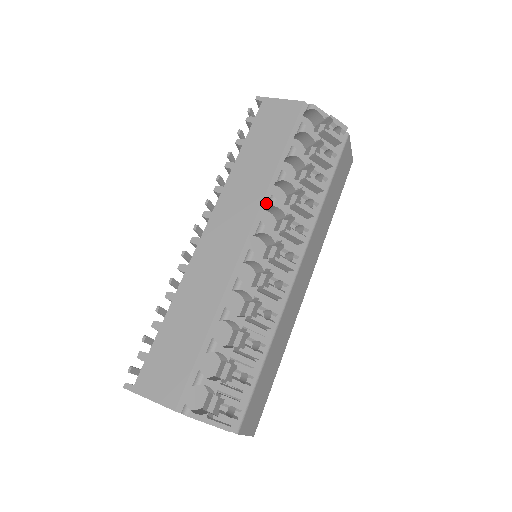
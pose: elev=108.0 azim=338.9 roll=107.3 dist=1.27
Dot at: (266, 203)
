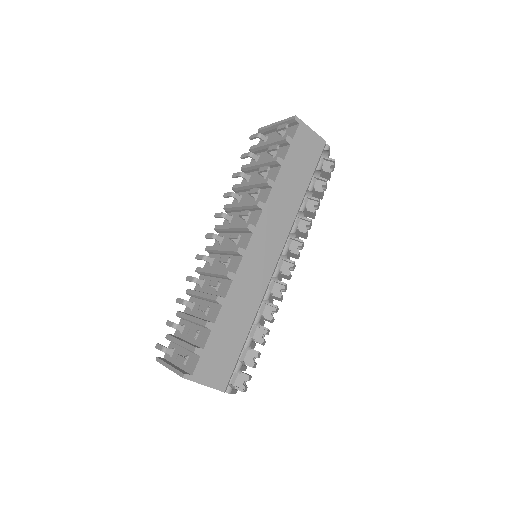
Dot at: (291, 229)
